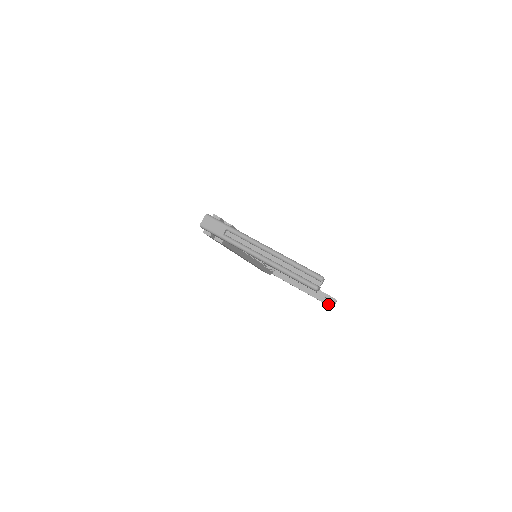
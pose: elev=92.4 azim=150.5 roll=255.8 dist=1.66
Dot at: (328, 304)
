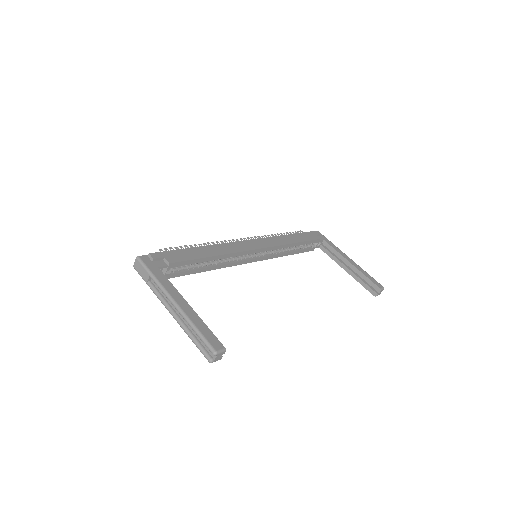
Dot at: (371, 292)
